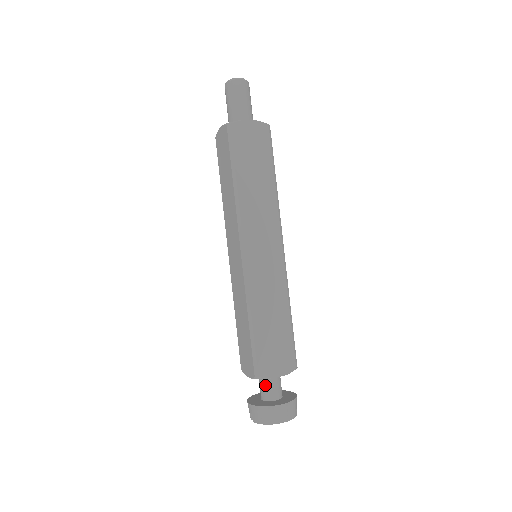
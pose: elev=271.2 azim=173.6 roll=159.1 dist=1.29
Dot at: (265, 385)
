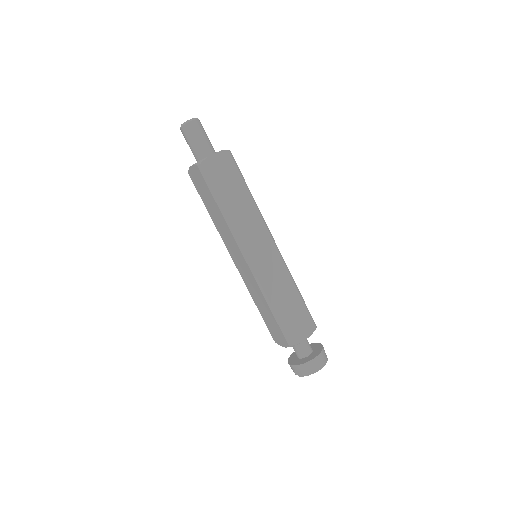
Dot at: (298, 348)
